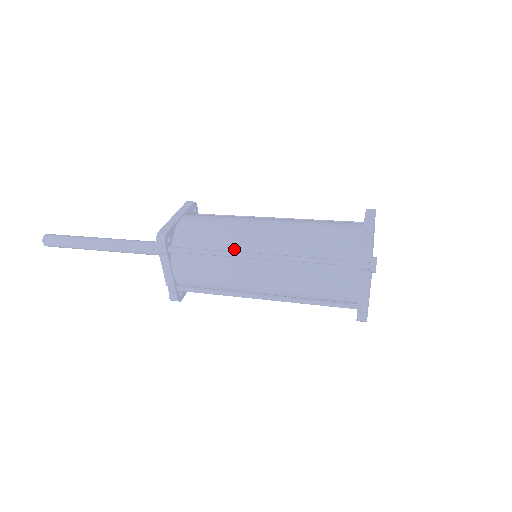
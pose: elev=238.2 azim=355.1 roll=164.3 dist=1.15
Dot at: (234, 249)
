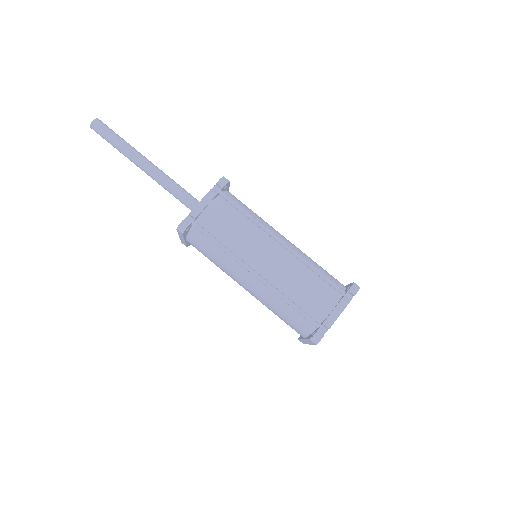
Dot at: occluded
